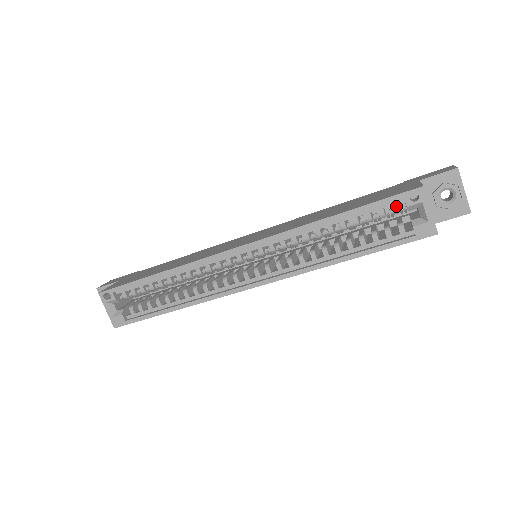
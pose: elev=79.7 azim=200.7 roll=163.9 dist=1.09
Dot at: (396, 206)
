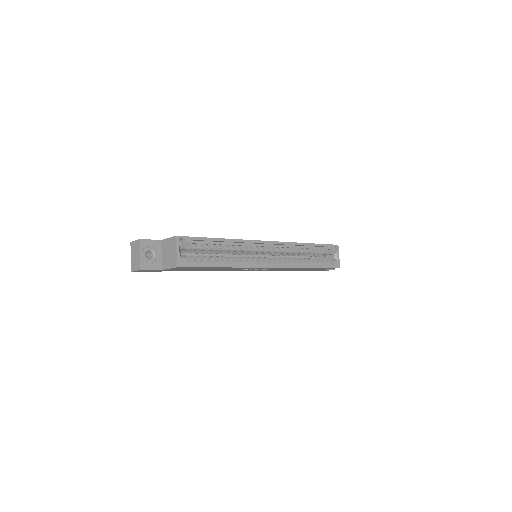
Dot at: occluded
